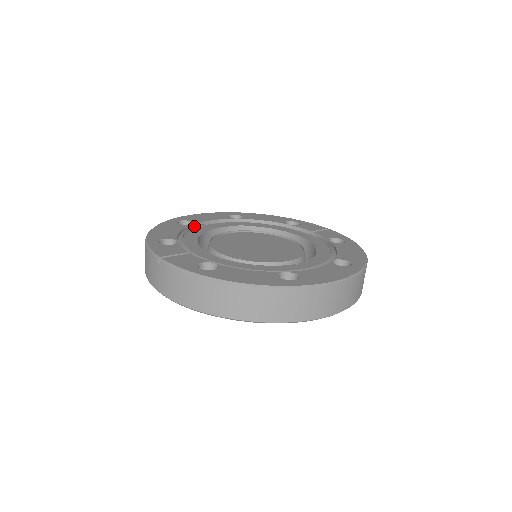
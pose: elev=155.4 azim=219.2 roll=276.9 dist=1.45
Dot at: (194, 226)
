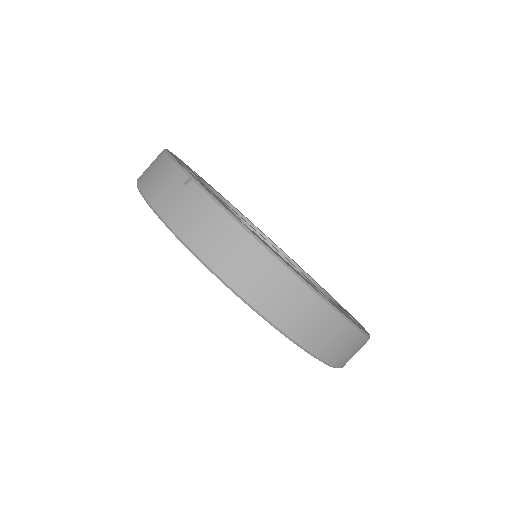
Dot at: occluded
